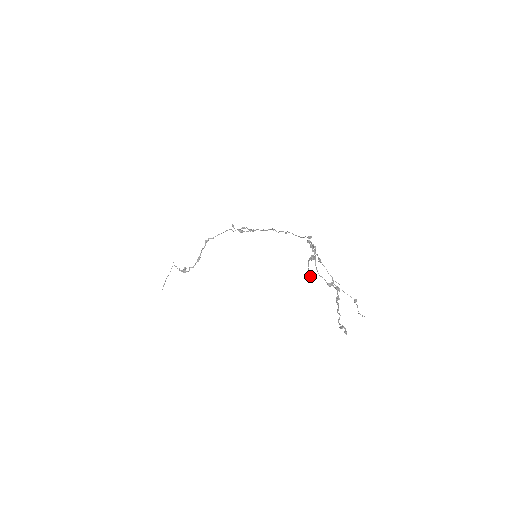
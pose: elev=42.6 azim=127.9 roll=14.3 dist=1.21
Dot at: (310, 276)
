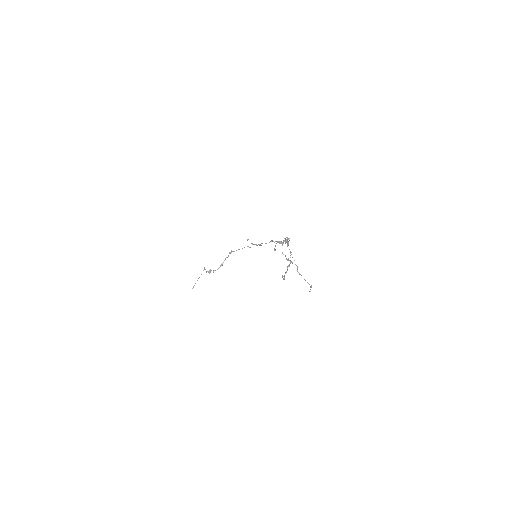
Dot at: (274, 249)
